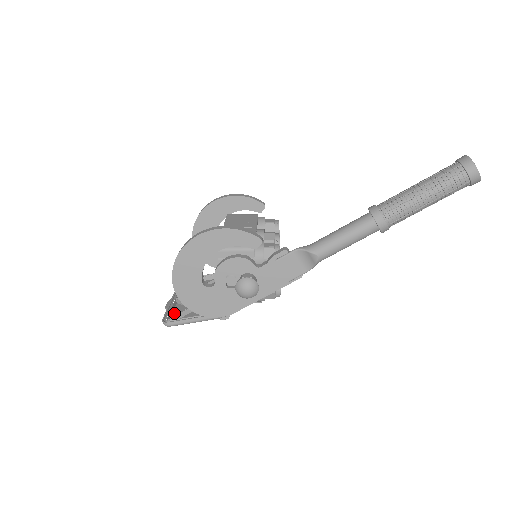
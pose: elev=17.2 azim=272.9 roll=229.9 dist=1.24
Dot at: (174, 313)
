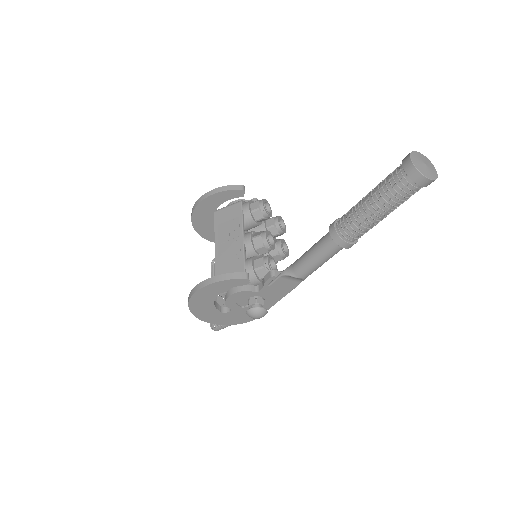
Dot at: occluded
